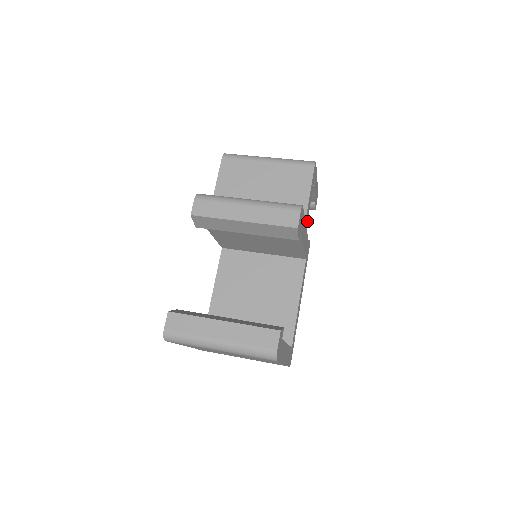
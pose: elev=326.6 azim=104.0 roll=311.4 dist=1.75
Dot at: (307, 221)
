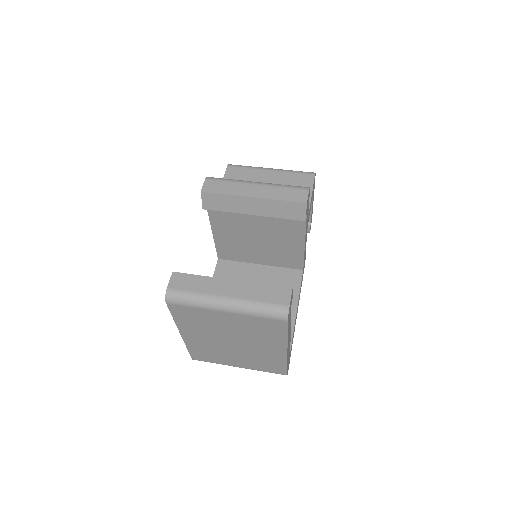
Dot at: occluded
